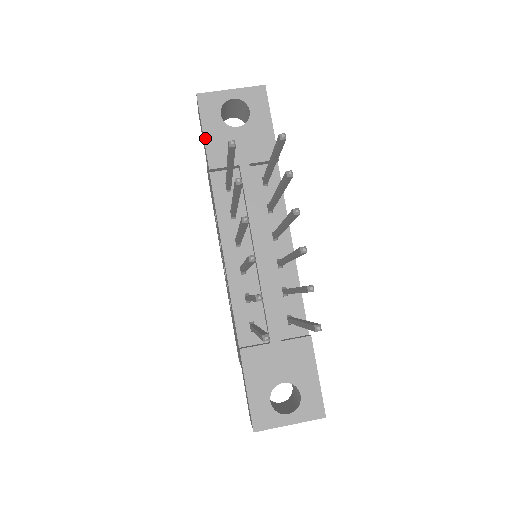
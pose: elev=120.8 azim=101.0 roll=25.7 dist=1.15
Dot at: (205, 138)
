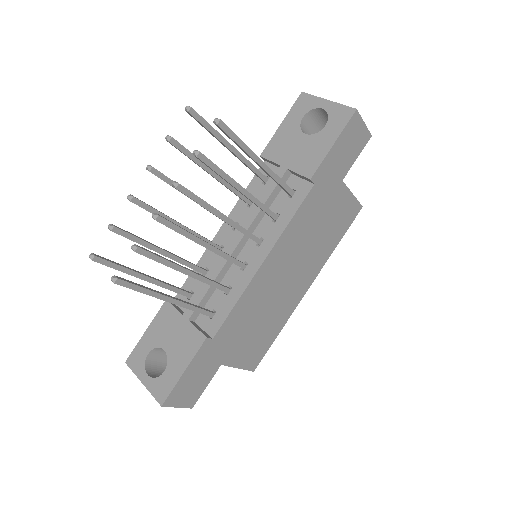
Dot at: (278, 130)
